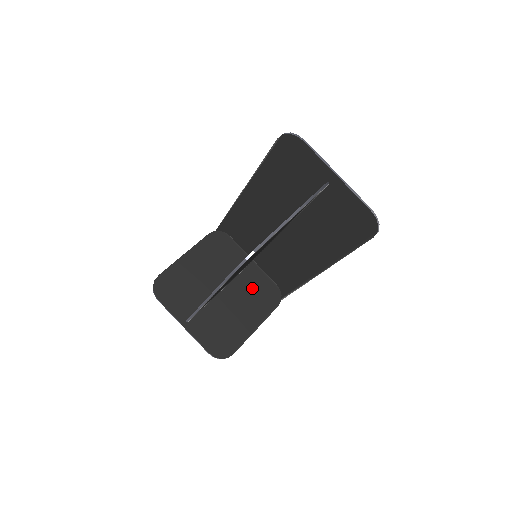
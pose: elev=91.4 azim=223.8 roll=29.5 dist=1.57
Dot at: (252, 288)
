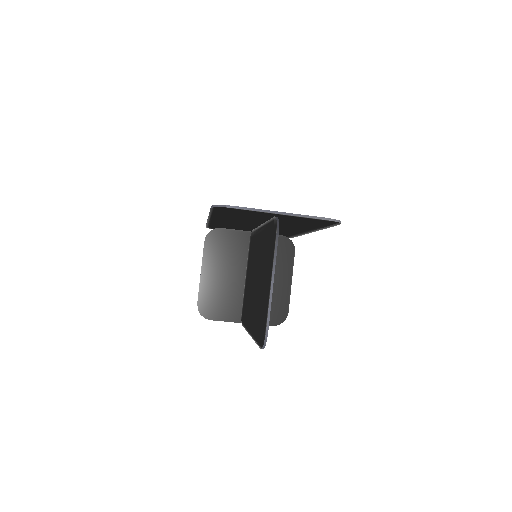
Dot at: occluded
